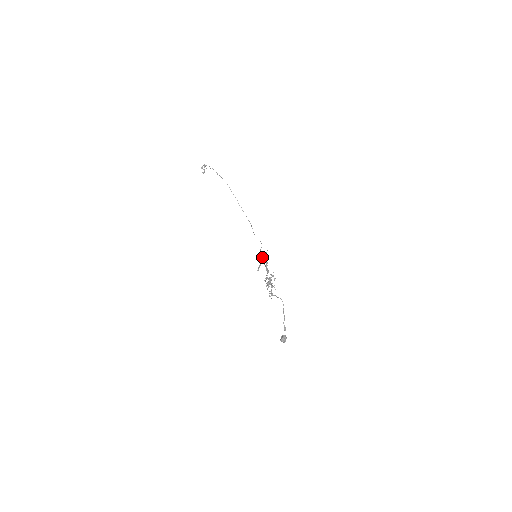
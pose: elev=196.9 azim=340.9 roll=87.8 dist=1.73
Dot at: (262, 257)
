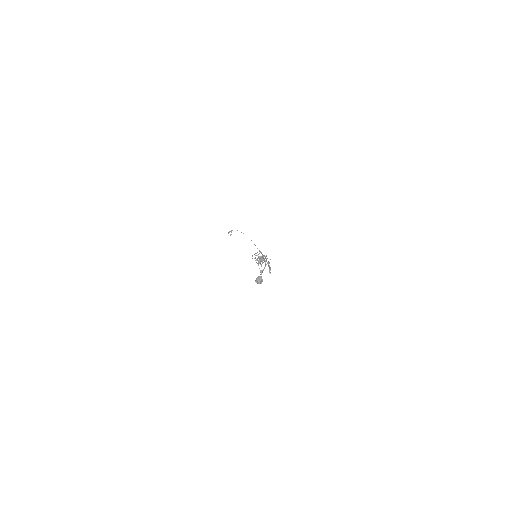
Dot at: (265, 263)
